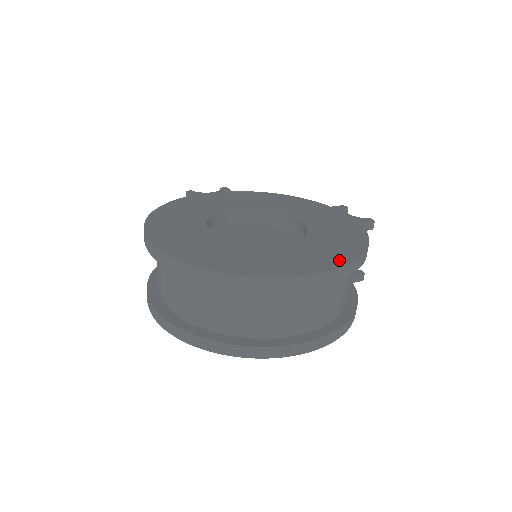
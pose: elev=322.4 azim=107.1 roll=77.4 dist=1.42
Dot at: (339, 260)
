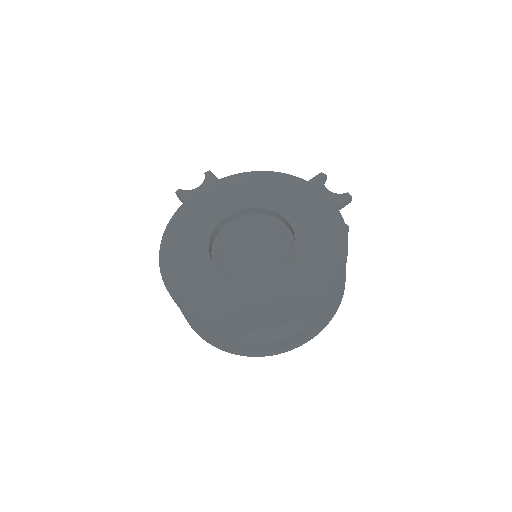
Dot at: (325, 283)
